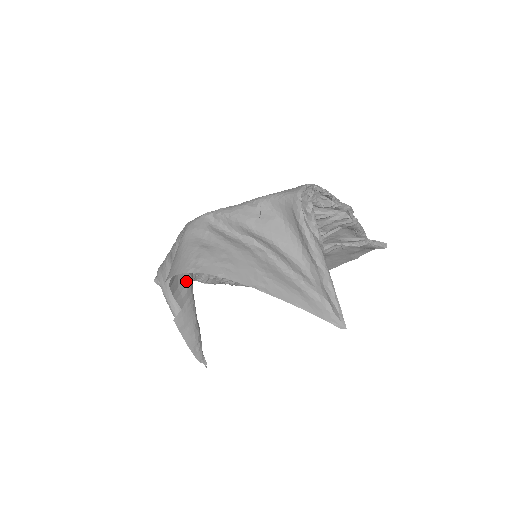
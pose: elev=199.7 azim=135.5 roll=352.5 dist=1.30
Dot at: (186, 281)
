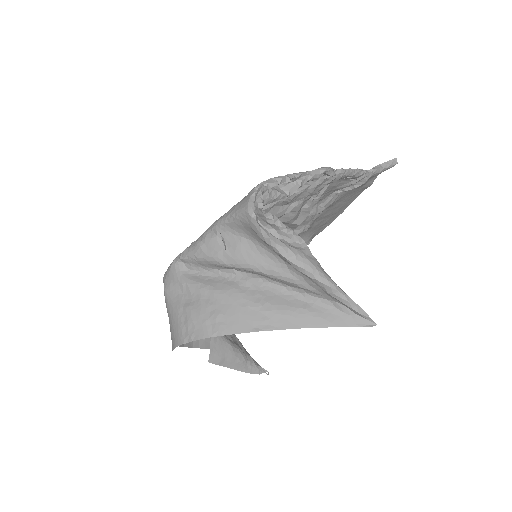
Dot at: occluded
